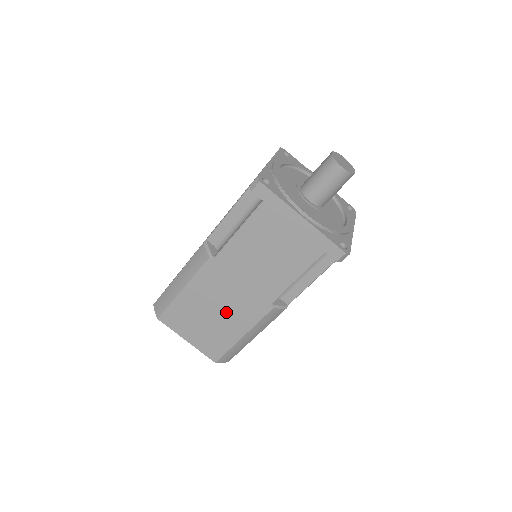
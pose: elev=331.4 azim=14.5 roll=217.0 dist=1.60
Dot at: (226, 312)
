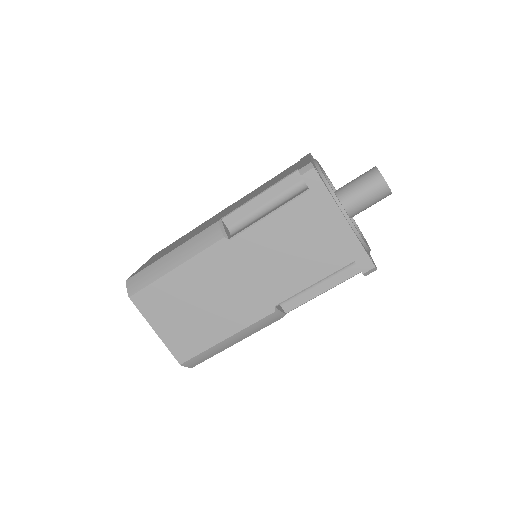
Dot at: (218, 306)
